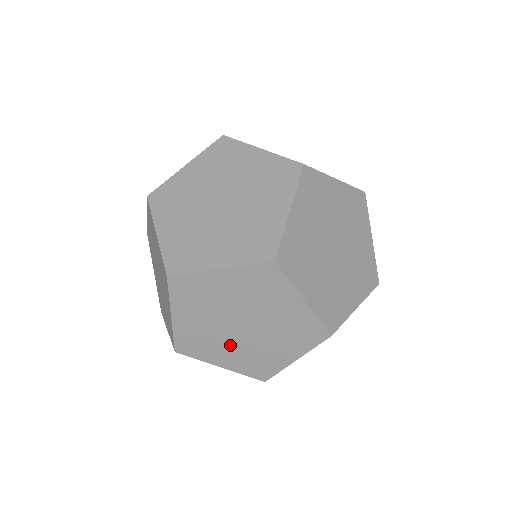
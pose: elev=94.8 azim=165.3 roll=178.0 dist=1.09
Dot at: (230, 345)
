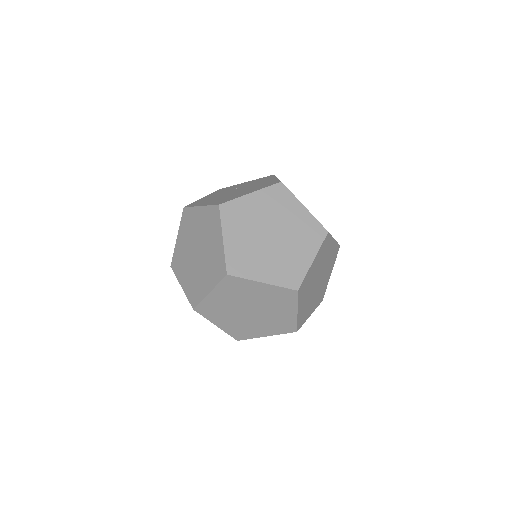
Dot at: (189, 268)
